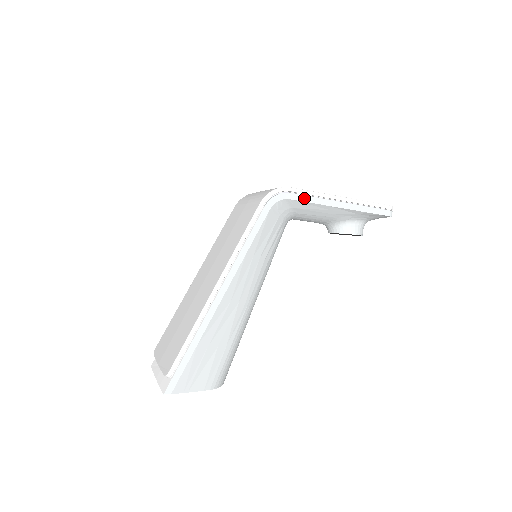
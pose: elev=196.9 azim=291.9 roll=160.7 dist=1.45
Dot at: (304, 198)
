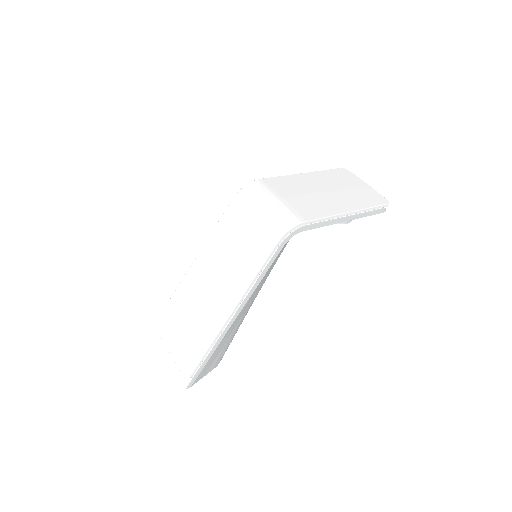
Dot at: (316, 226)
